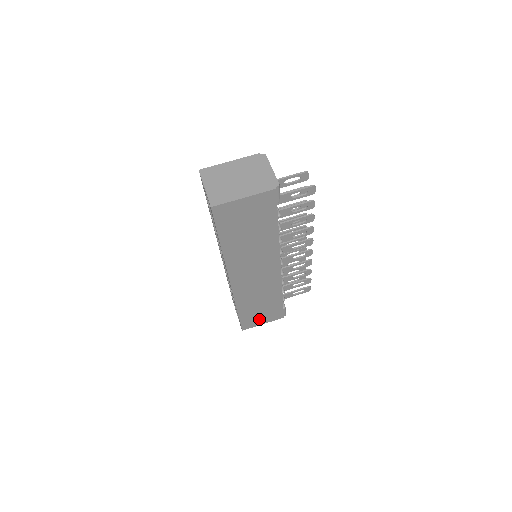
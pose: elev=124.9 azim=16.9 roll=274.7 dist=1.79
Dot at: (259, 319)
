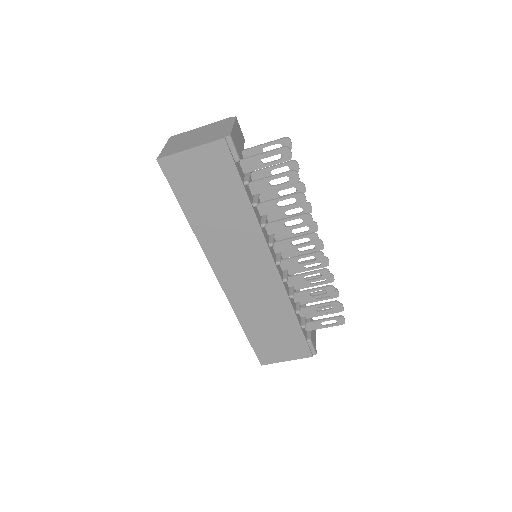
Dot at: (278, 351)
